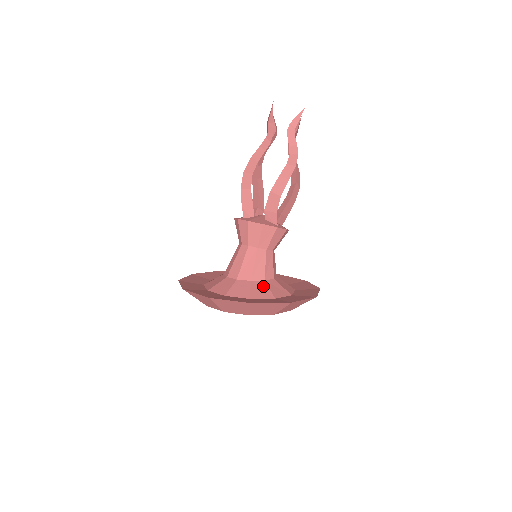
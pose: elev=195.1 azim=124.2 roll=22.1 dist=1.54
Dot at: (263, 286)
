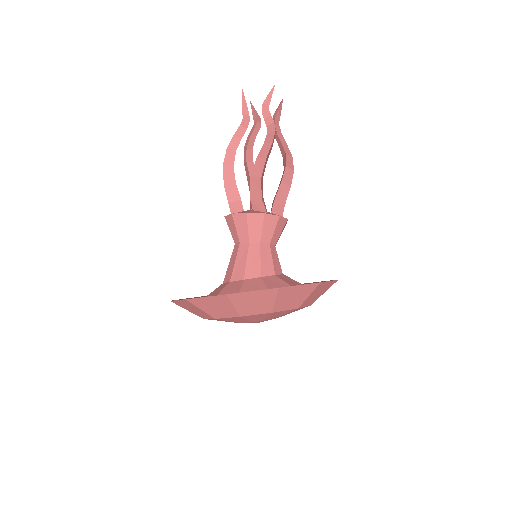
Dot at: (257, 282)
